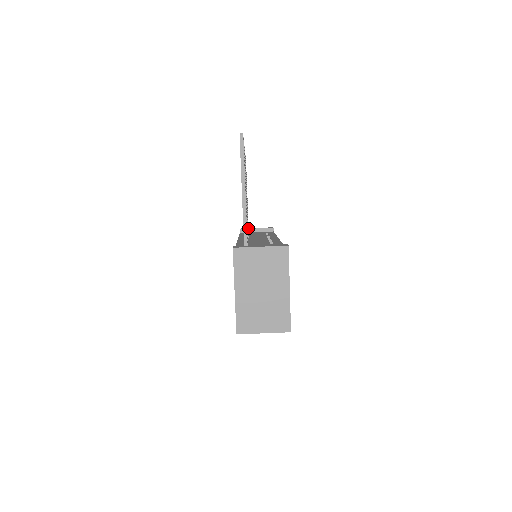
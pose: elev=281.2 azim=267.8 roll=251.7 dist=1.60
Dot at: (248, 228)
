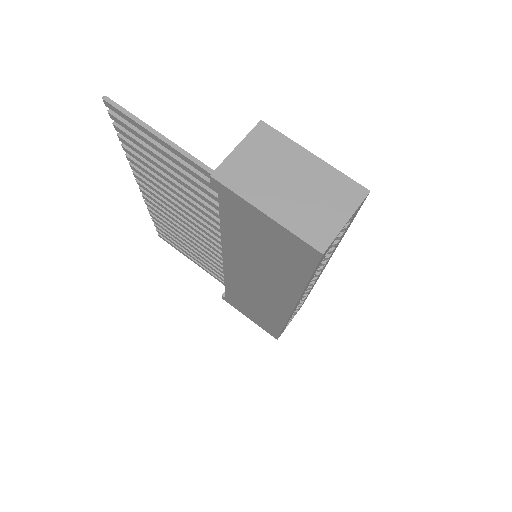
Dot at: occluded
